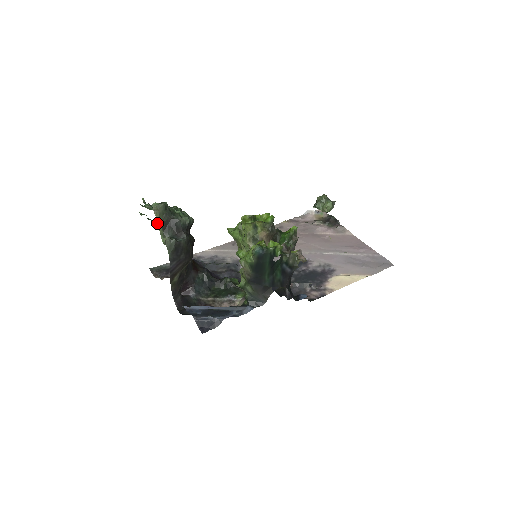
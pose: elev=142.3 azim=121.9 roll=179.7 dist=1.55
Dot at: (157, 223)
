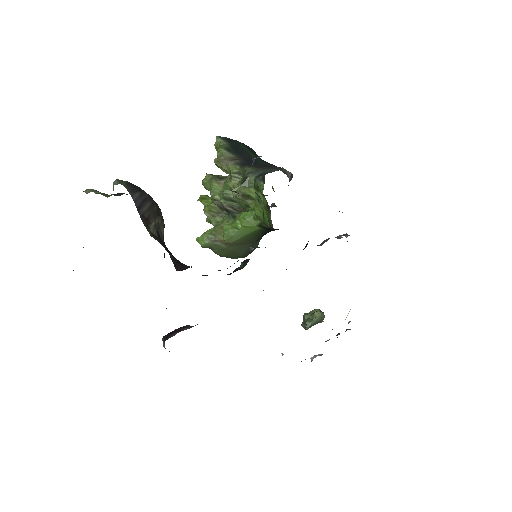
Dot at: occluded
